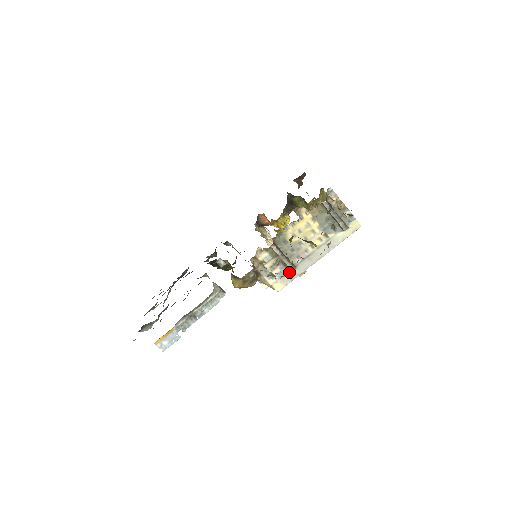
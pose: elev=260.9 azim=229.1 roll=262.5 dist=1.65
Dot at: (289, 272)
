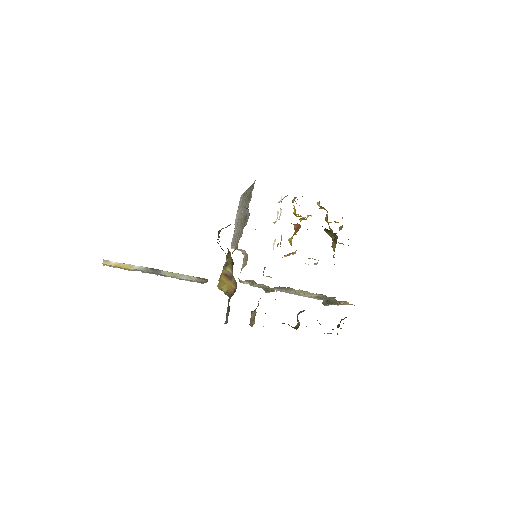
Dot at: occluded
